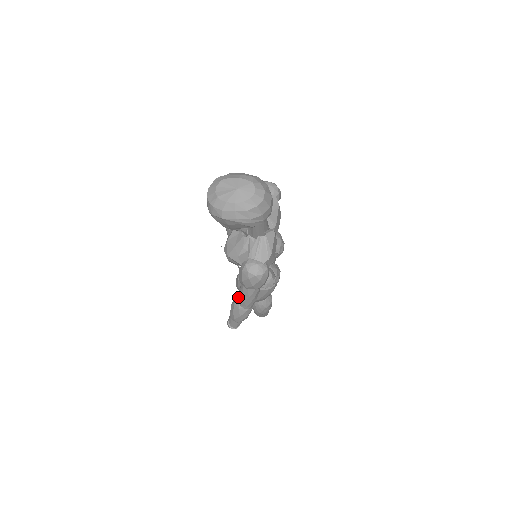
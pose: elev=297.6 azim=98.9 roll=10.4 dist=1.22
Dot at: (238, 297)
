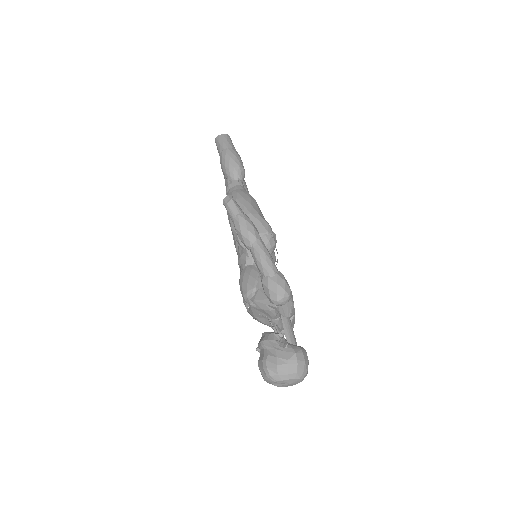
Dot at: occluded
